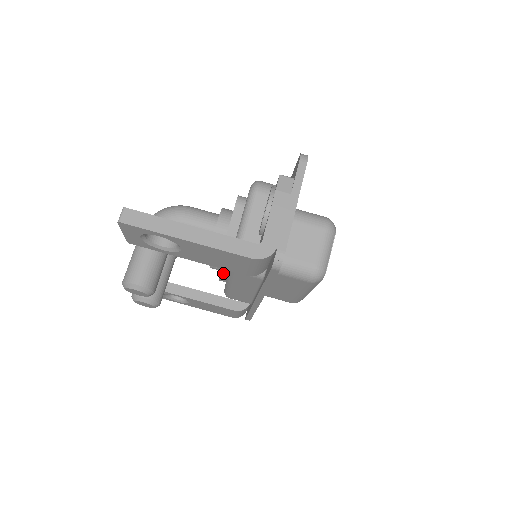
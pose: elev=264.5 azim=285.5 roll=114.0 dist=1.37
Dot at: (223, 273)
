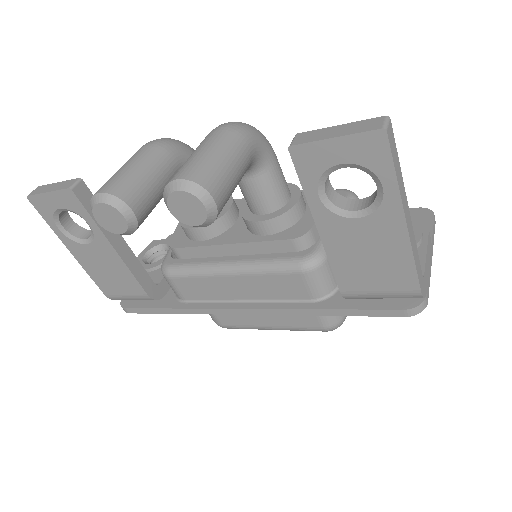
Dot at: (213, 249)
